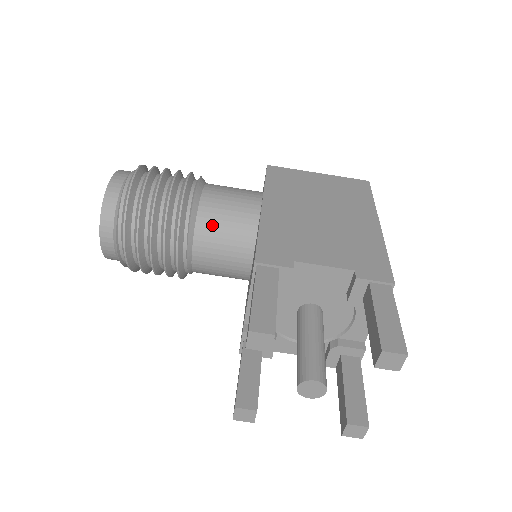
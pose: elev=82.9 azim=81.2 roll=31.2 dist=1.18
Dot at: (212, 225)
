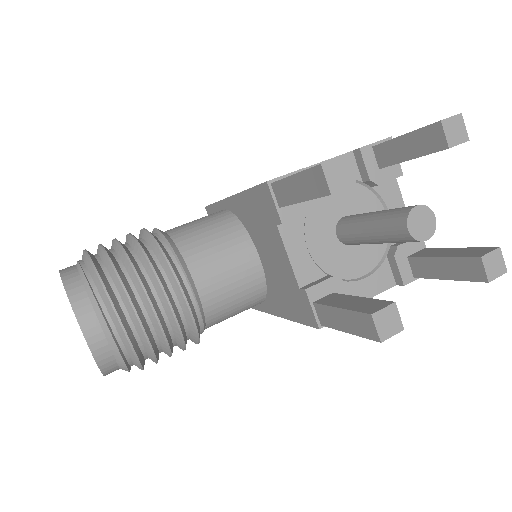
Dot at: (196, 241)
